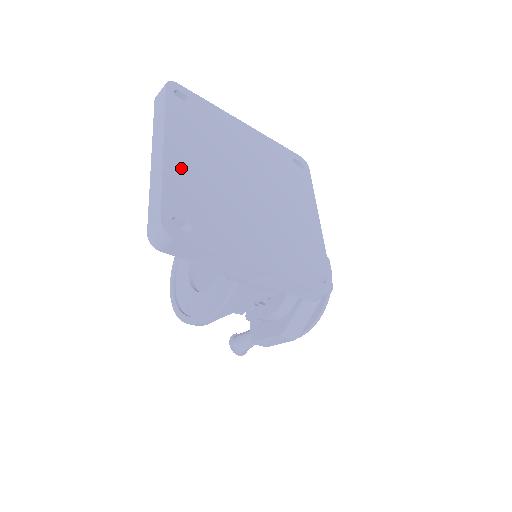
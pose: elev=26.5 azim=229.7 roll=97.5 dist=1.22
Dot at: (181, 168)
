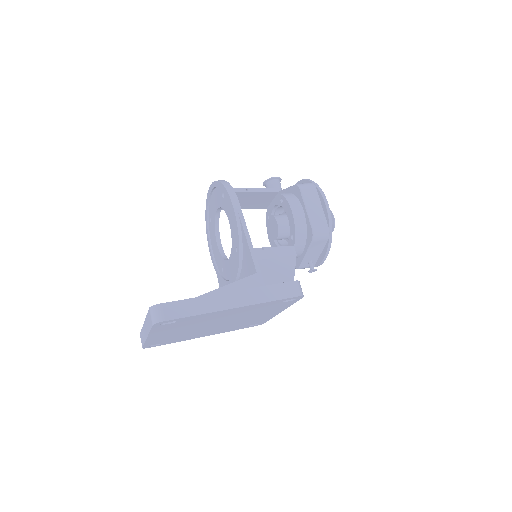
Dot at: (159, 338)
